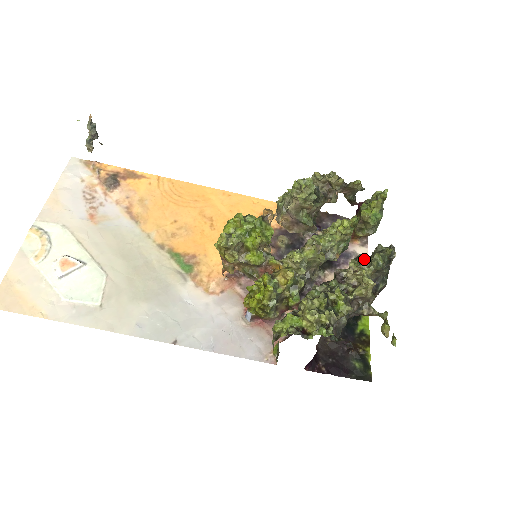
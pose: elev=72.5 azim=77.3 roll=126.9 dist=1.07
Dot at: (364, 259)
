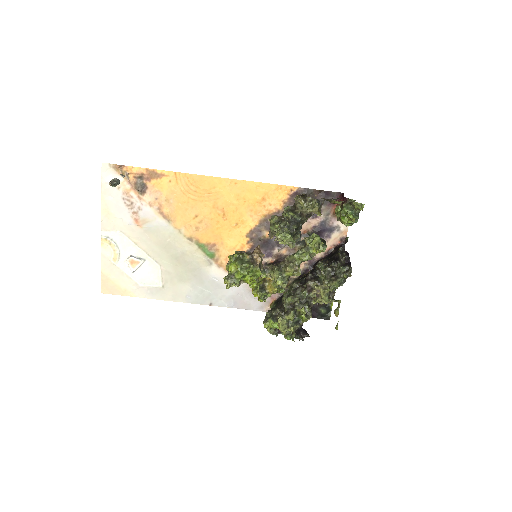
Dot at: (327, 280)
